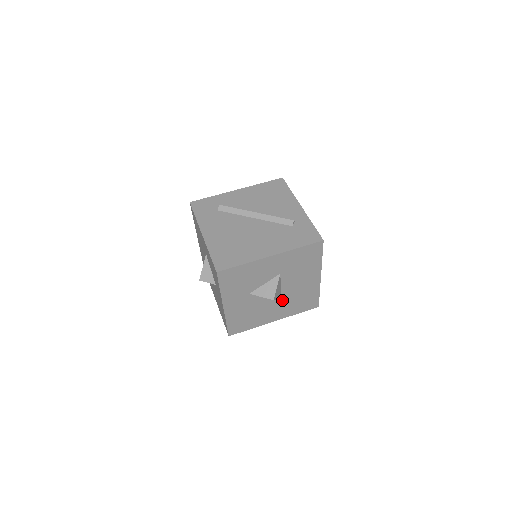
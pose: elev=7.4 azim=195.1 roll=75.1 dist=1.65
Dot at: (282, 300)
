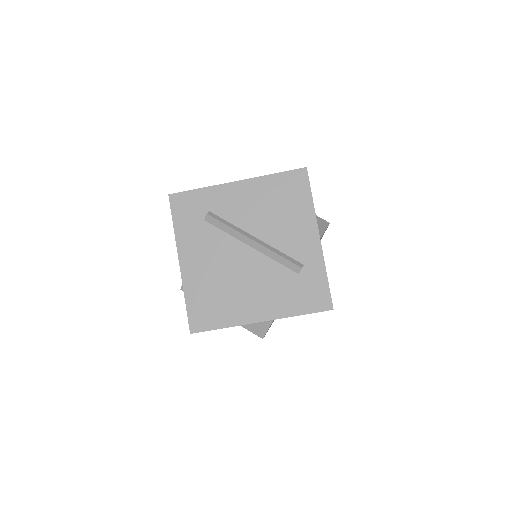
Dot at: occluded
